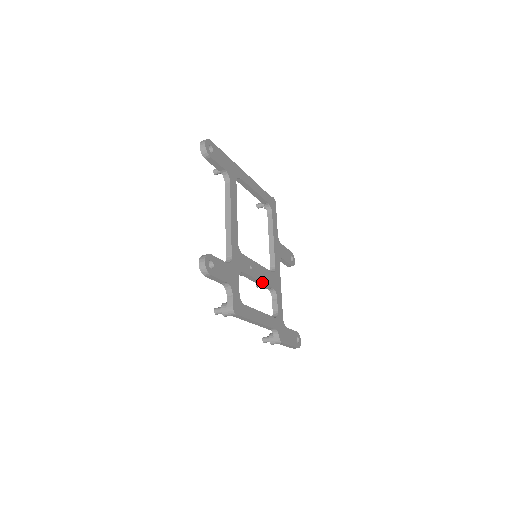
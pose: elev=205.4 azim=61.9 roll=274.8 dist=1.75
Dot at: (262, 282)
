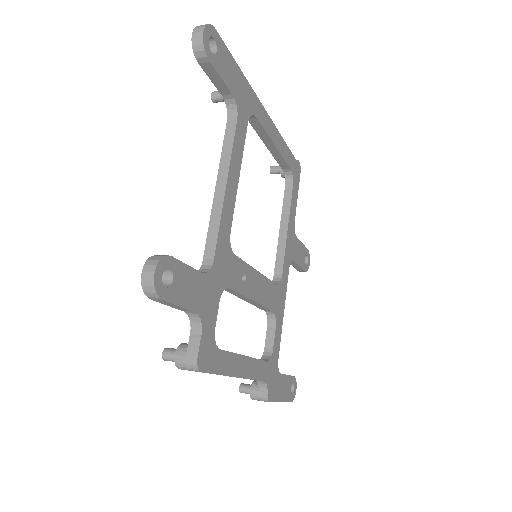
Dot at: (258, 303)
